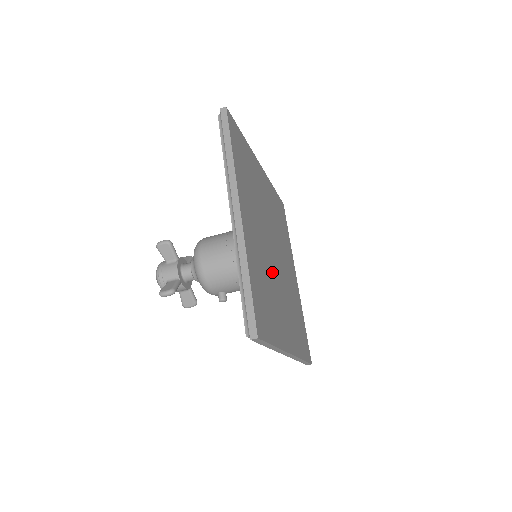
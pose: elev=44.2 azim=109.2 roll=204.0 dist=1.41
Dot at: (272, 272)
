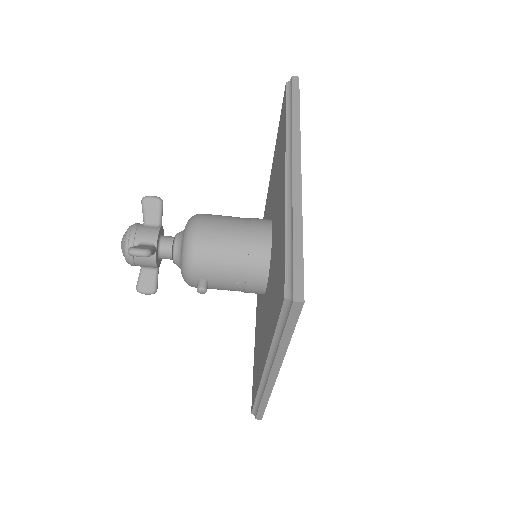
Dot at: occluded
